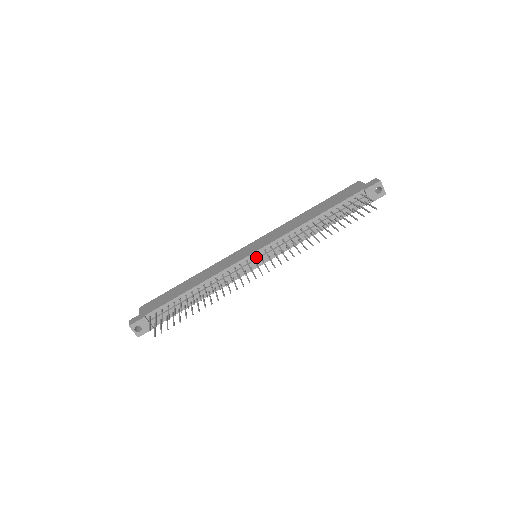
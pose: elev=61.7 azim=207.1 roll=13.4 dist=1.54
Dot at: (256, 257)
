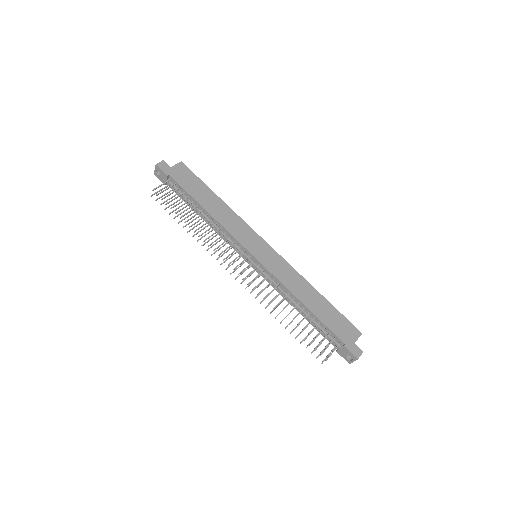
Dot at: (252, 258)
